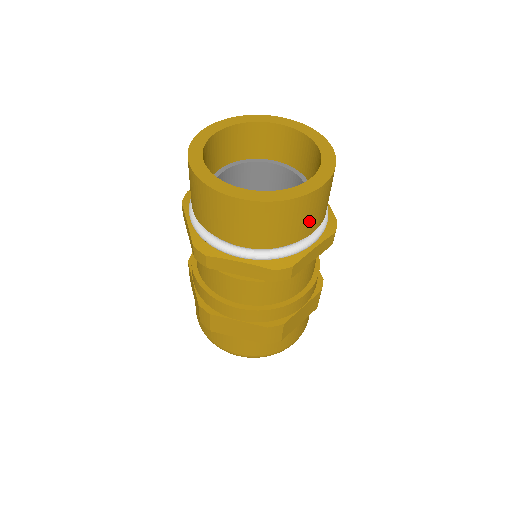
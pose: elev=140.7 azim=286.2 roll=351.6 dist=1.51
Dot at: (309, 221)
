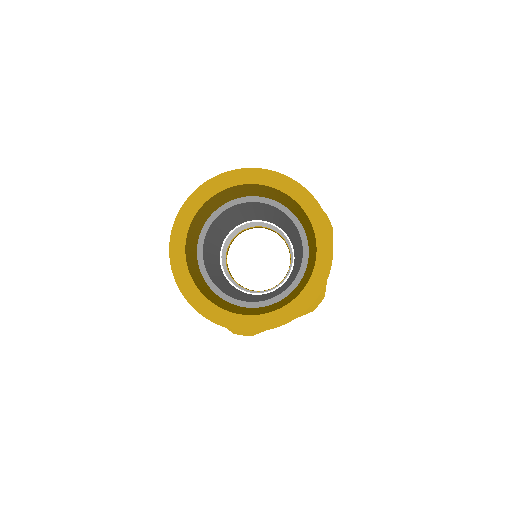
Dot at: occluded
